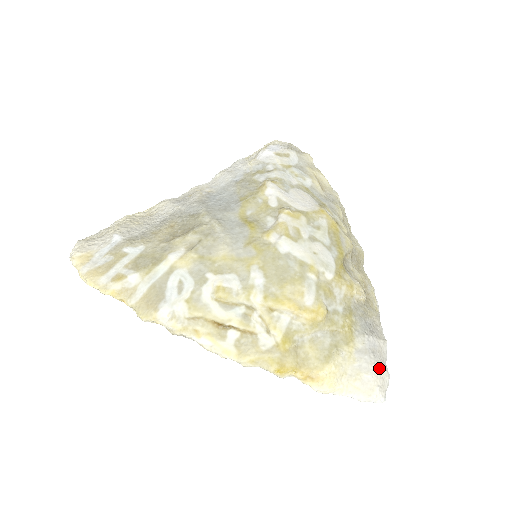
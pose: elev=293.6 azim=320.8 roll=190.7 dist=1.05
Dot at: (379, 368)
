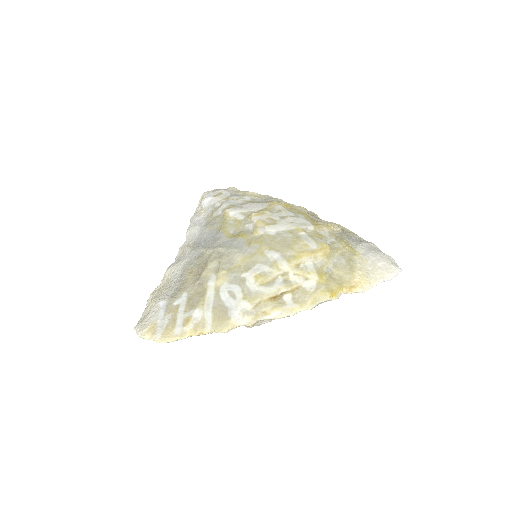
Dot at: (383, 255)
